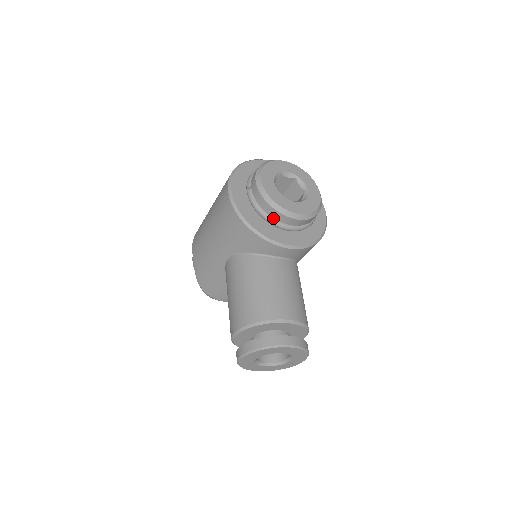
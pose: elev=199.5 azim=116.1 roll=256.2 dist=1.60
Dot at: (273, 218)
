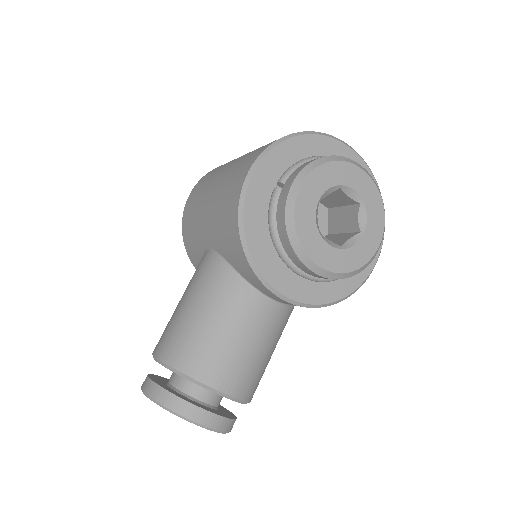
Dot at: (285, 250)
